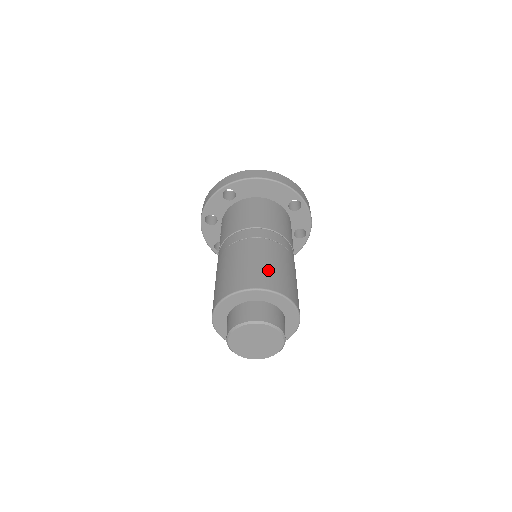
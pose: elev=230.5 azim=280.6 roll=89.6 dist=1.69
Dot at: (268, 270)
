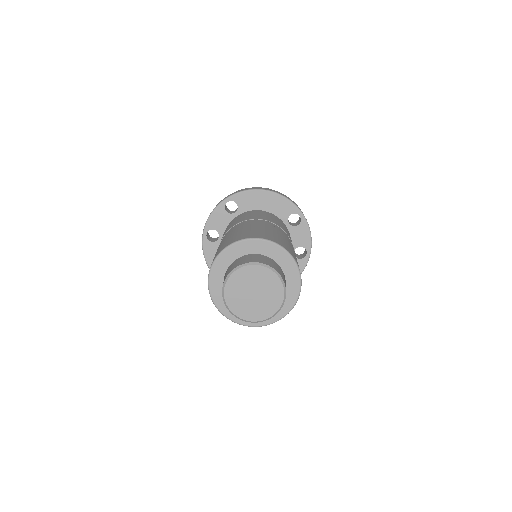
Dot at: (268, 233)
